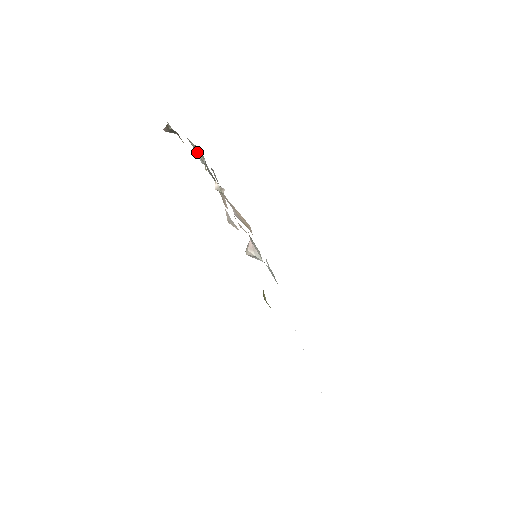
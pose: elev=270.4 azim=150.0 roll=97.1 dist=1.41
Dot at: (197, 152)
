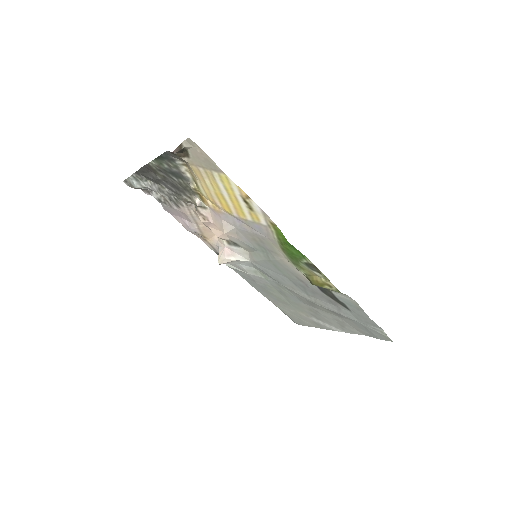
Dot at: (183, 170)
